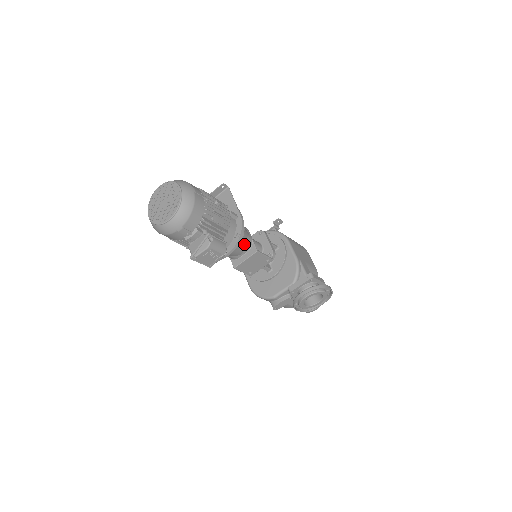
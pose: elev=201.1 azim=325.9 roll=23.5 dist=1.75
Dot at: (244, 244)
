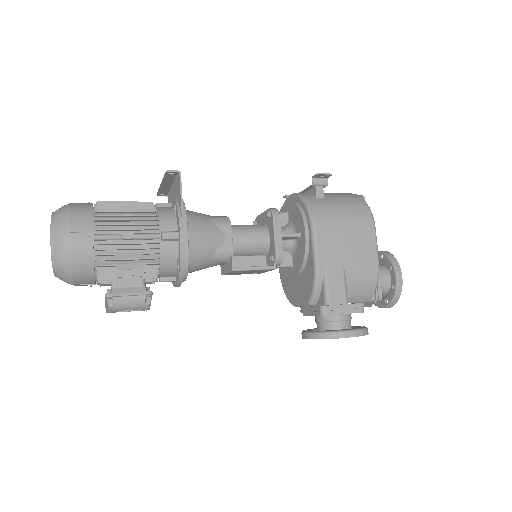
Dot at: (213, 260)
